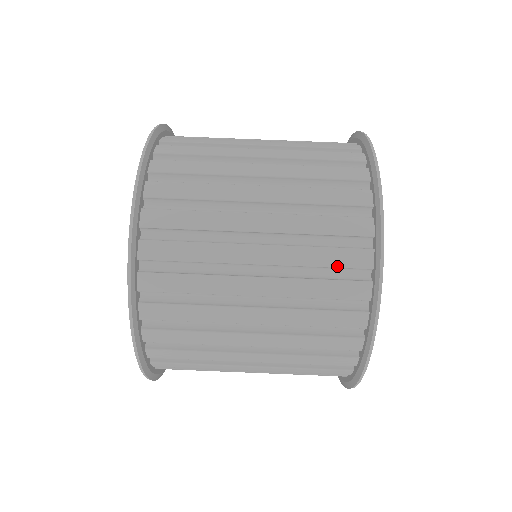
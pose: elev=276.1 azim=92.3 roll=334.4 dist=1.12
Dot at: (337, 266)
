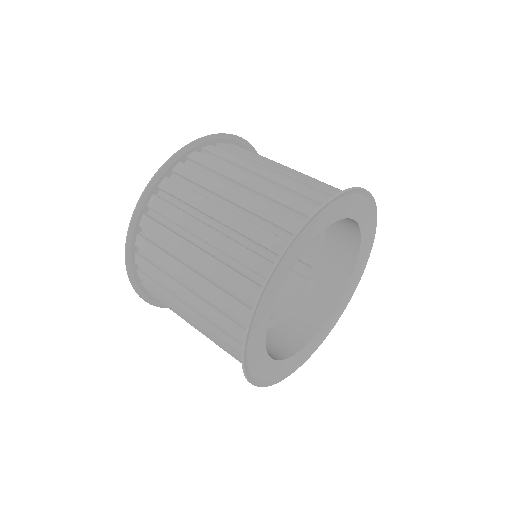
Dot at: (307, 195)
